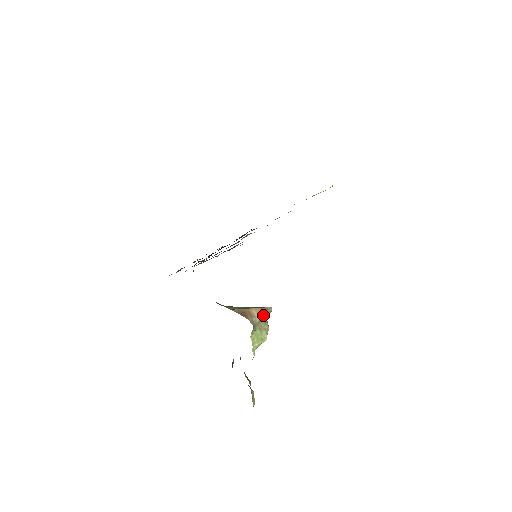
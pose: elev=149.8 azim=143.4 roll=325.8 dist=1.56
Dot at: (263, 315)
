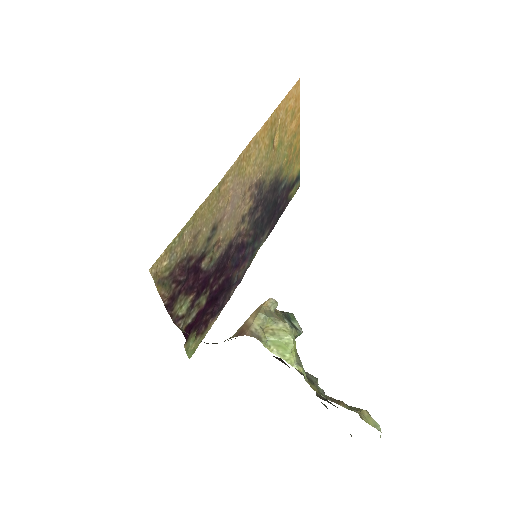
Dot at: (258, 316)
